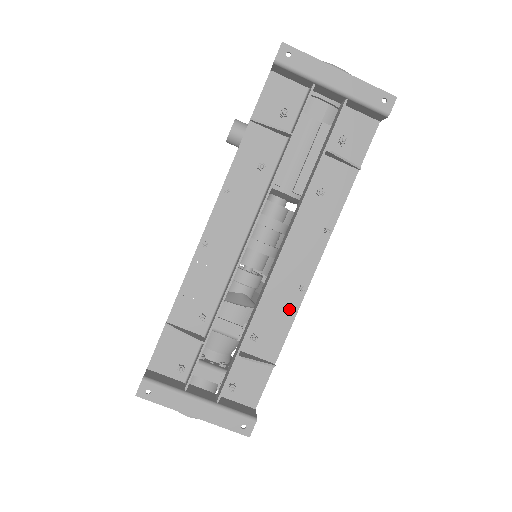
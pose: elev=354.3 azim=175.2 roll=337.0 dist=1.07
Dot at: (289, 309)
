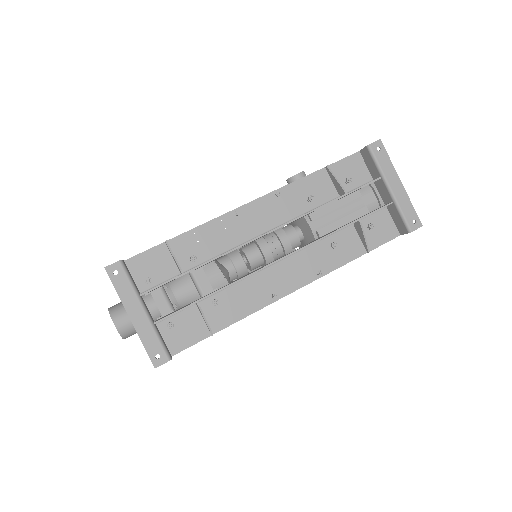
Dot at: (254, 304)
